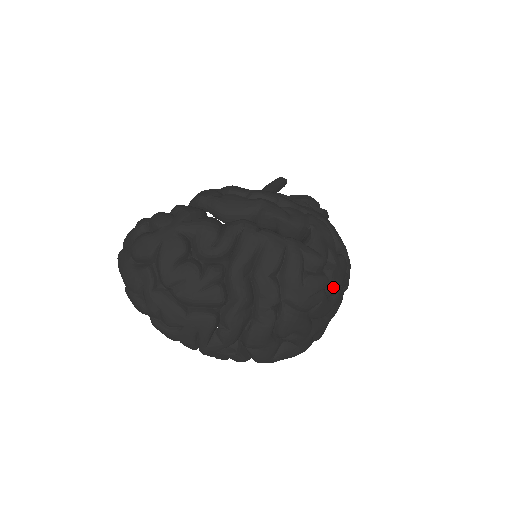
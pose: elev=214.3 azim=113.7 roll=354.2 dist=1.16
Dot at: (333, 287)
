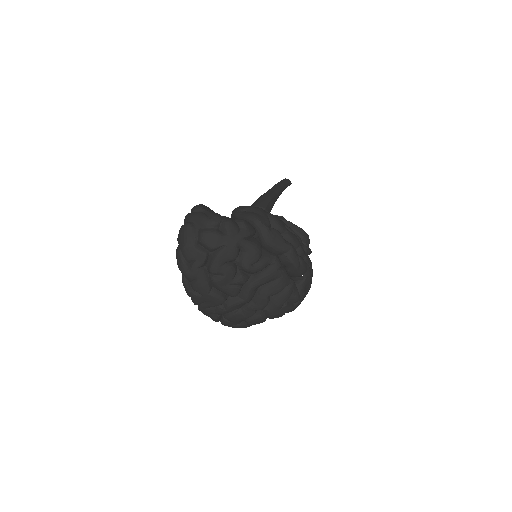
Dot at: (291, 311)
